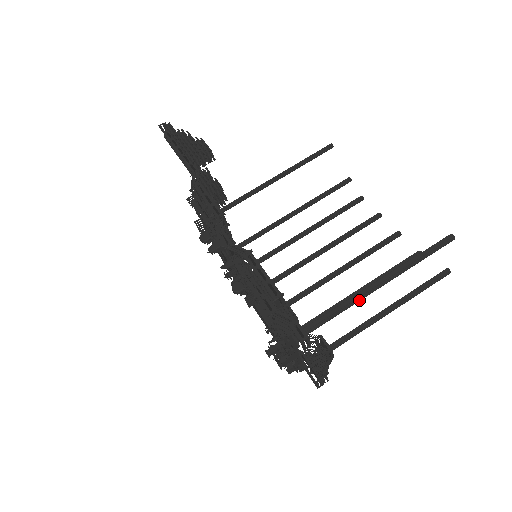
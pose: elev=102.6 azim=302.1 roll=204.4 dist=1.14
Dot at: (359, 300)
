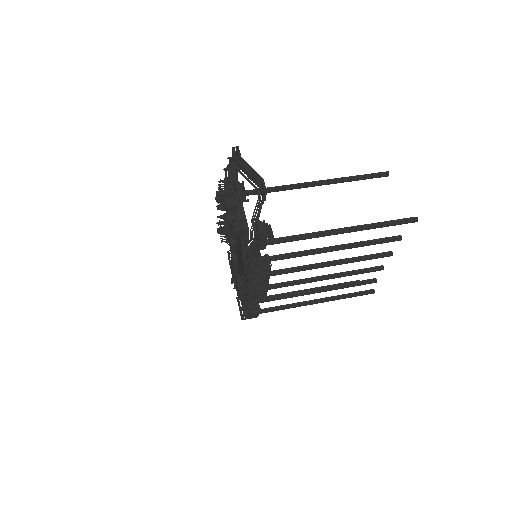
Dot at: (300, 184)
